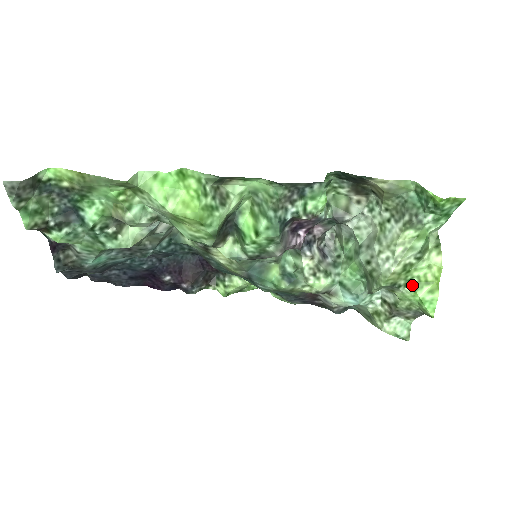
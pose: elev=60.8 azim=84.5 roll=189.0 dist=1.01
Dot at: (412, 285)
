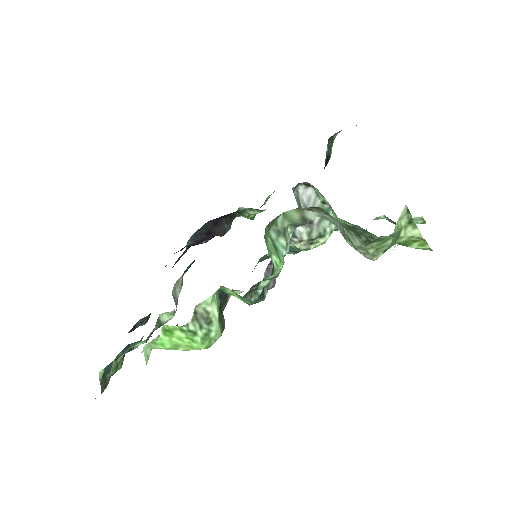
Dot at: (401, 244)
